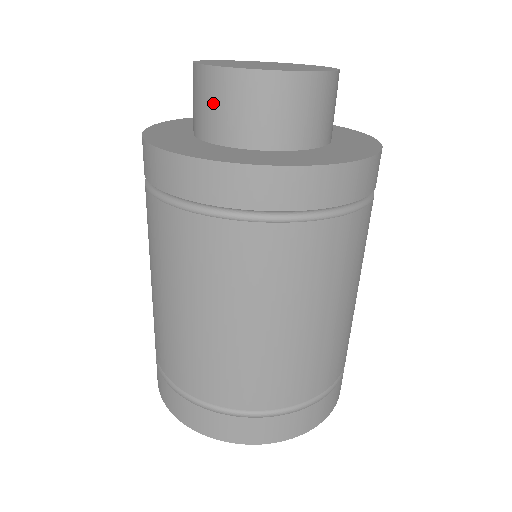
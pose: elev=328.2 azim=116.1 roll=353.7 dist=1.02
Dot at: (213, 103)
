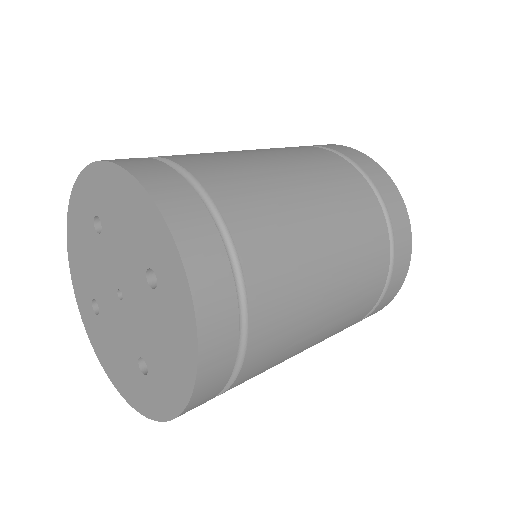
Dot at: occluded
